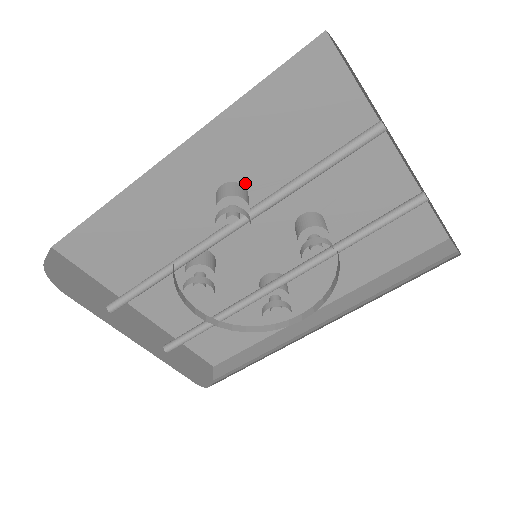
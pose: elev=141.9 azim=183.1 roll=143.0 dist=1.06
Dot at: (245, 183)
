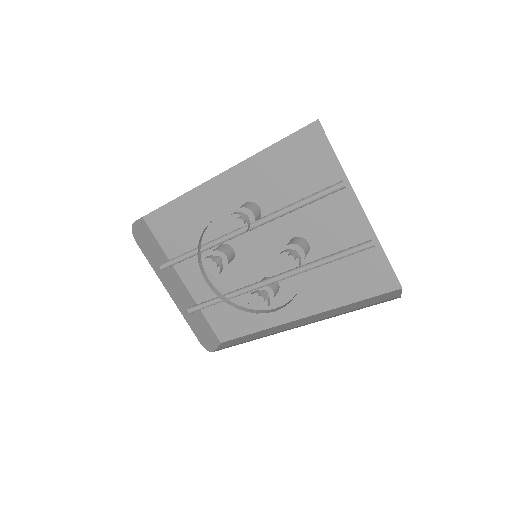
Dot at: (260, 205)
